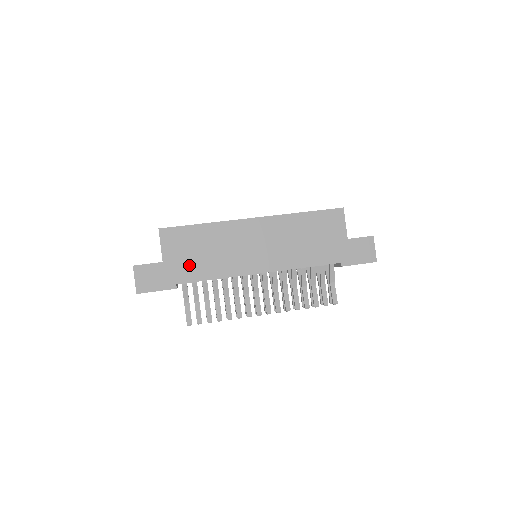
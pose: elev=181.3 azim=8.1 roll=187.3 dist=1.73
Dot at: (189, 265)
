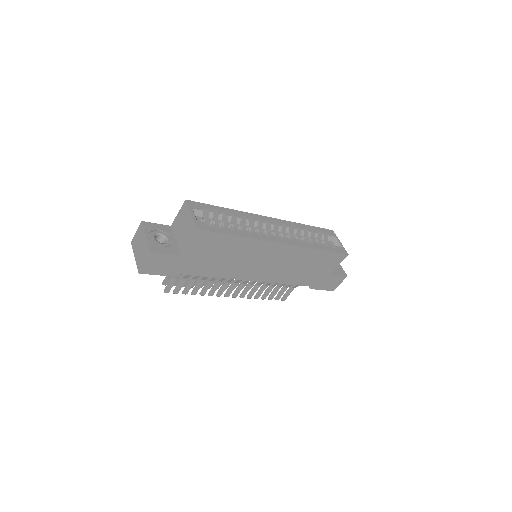
Dot at: (202, 263)
